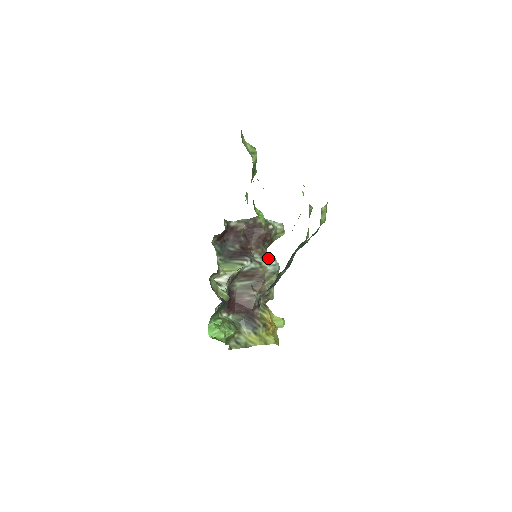
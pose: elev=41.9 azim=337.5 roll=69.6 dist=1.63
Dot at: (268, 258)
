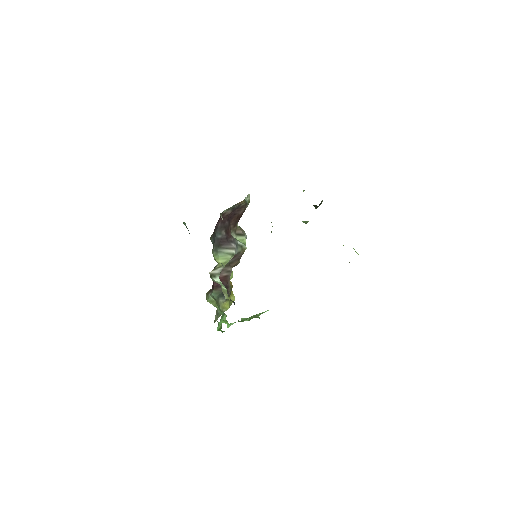
Dot at: (242, 235)
